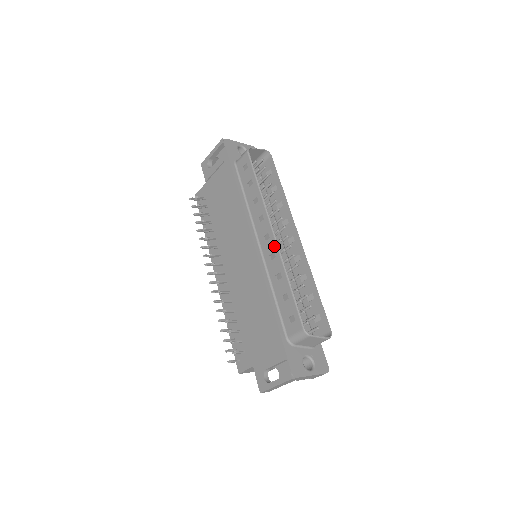
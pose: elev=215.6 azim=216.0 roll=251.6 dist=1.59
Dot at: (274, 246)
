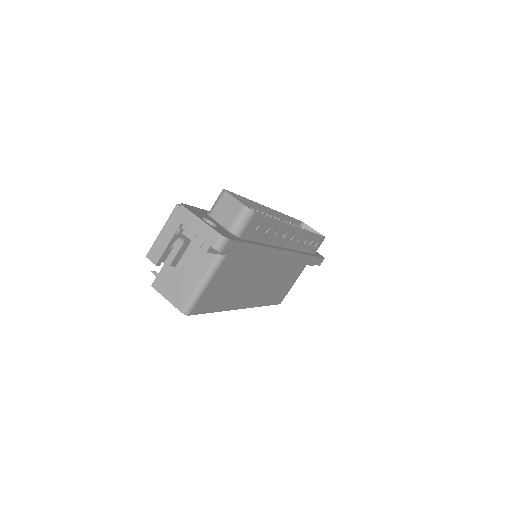
Dot at: (263, 209)
